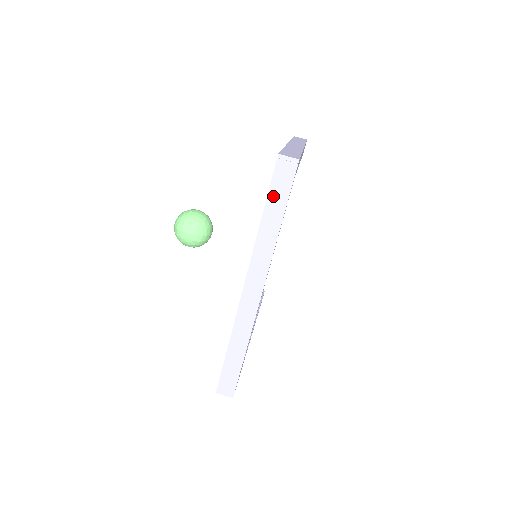
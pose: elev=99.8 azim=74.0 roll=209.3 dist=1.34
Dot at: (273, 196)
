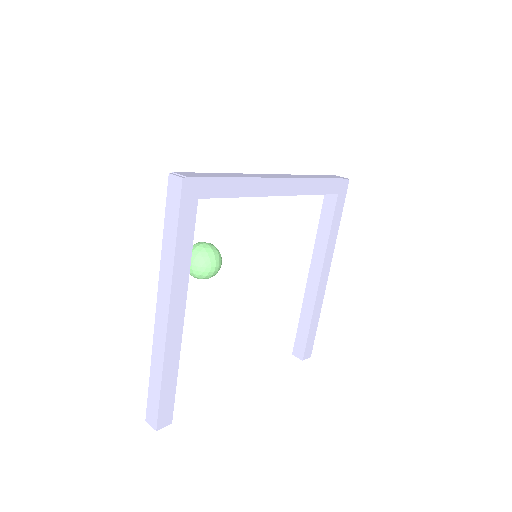
Dot at: (324, 176)
